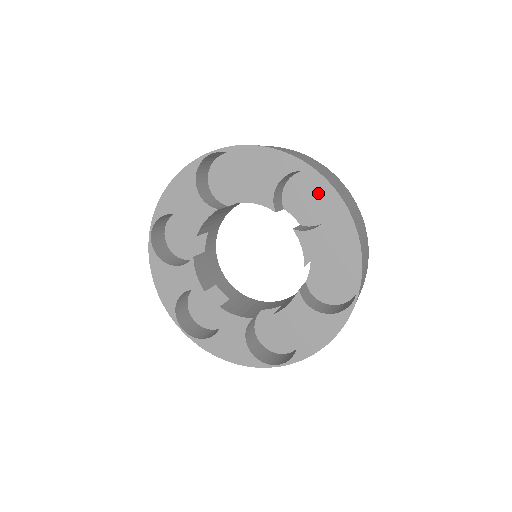
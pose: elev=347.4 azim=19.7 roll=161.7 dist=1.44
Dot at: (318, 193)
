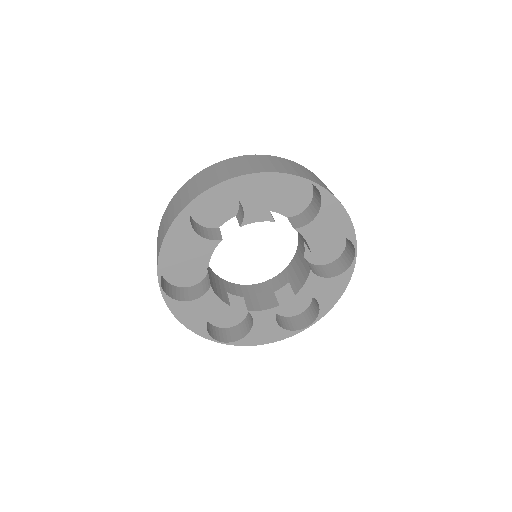
Dot at: (296, 188)
